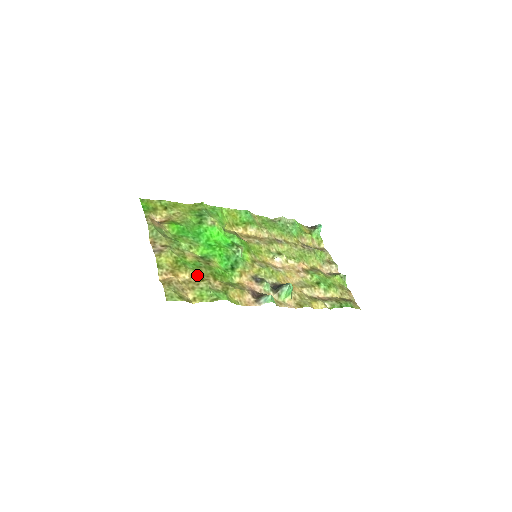
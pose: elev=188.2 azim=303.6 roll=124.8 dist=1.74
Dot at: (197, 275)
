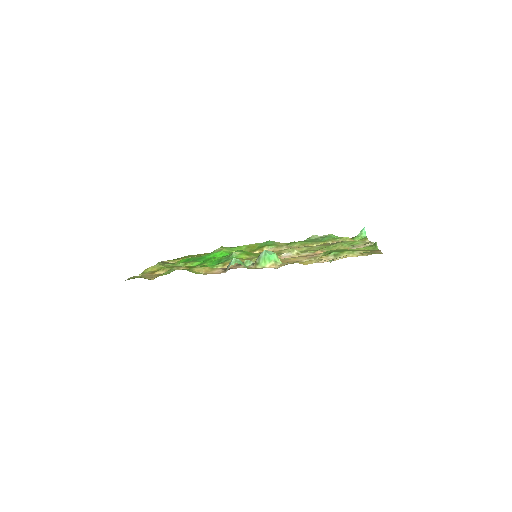
Dot at: occluded
